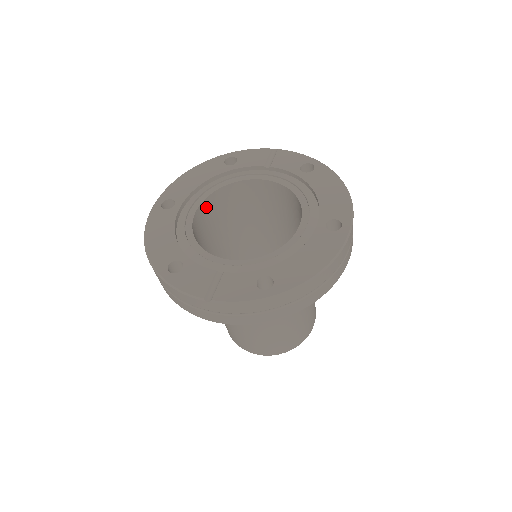
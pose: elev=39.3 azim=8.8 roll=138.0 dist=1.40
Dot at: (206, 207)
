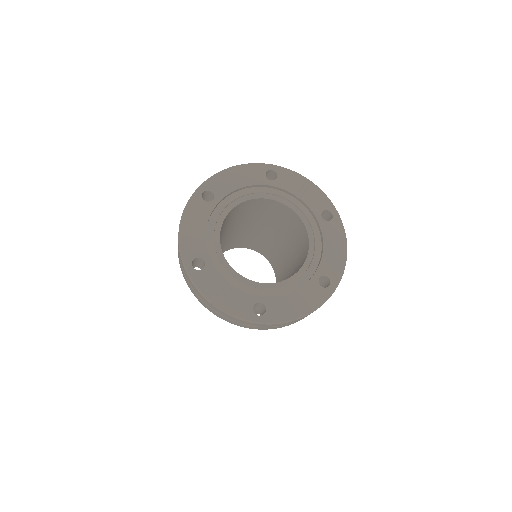
Dot at: (236, 208)
